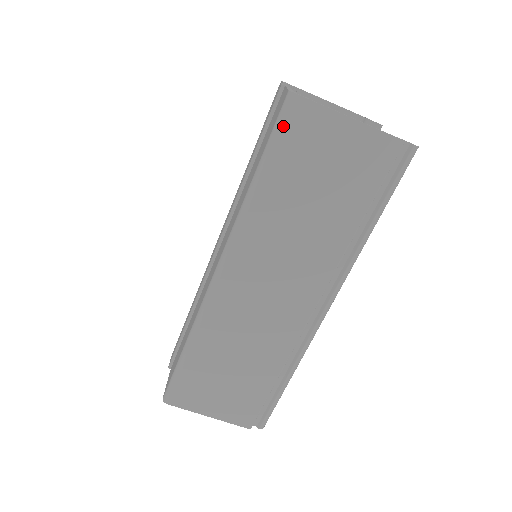
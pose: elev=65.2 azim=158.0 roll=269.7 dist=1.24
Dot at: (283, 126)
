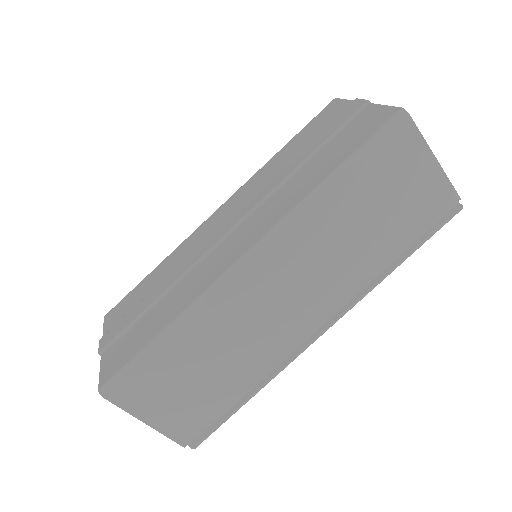
Dot at: (384, 138)
